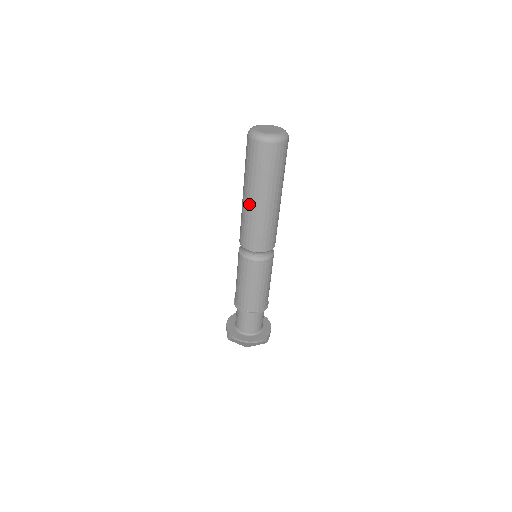
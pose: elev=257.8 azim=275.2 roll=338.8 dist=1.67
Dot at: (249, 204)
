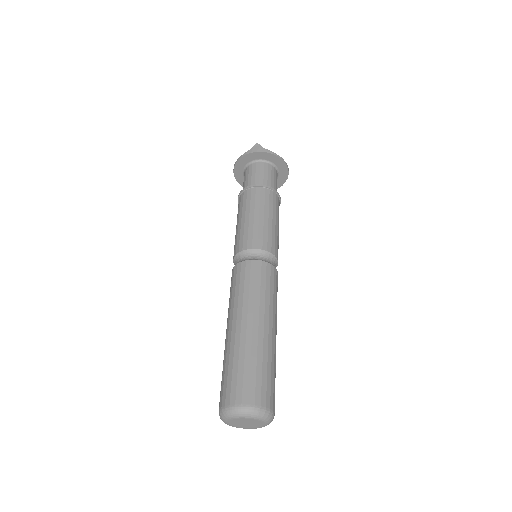
Dot at: occluded
